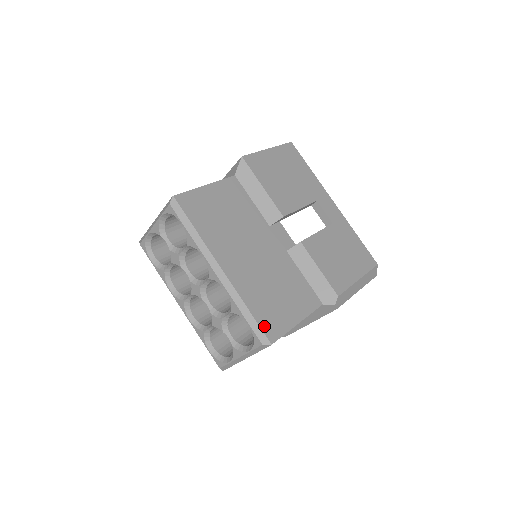
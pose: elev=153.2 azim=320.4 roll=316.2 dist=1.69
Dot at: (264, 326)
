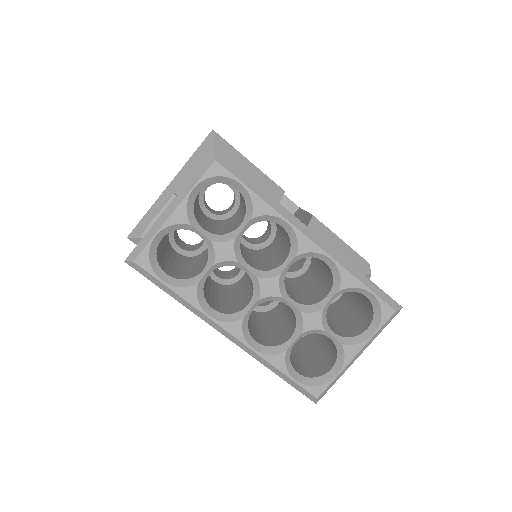
Dot at: (382, 290)
